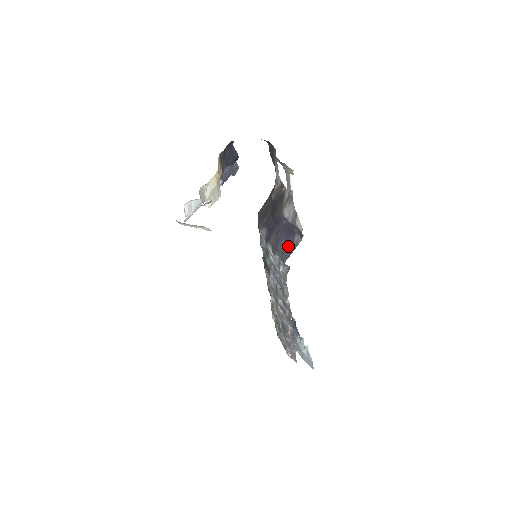
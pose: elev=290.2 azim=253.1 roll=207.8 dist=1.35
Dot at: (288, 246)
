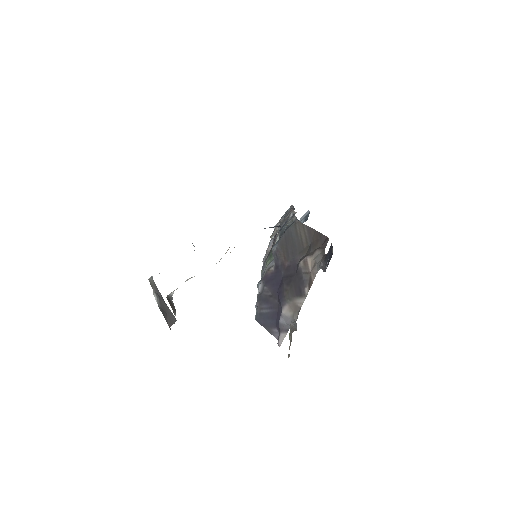
Dot at: (267, 321)
